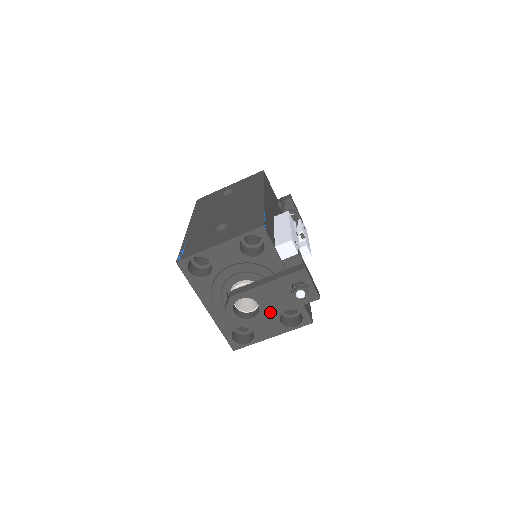
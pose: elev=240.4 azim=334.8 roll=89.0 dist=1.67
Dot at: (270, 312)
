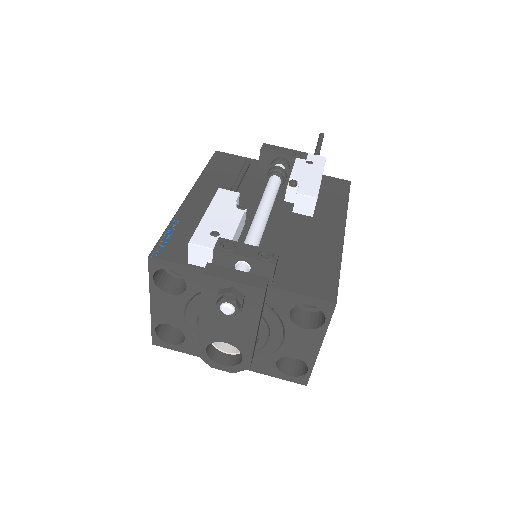
Dot at: (247, 342)
